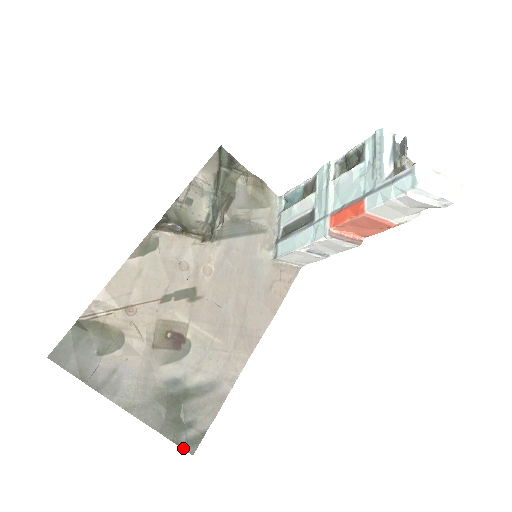
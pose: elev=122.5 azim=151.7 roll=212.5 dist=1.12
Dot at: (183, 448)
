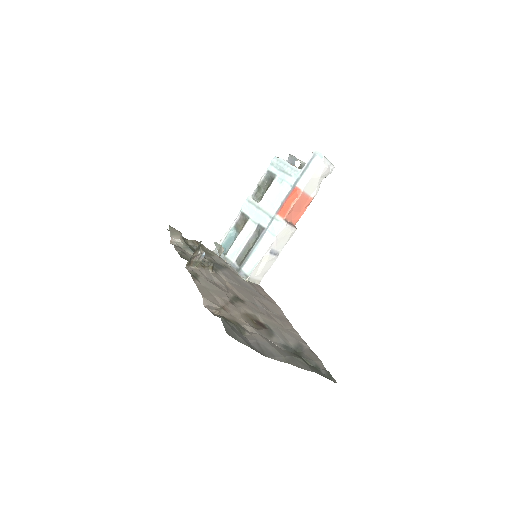
Dot at: occluded
